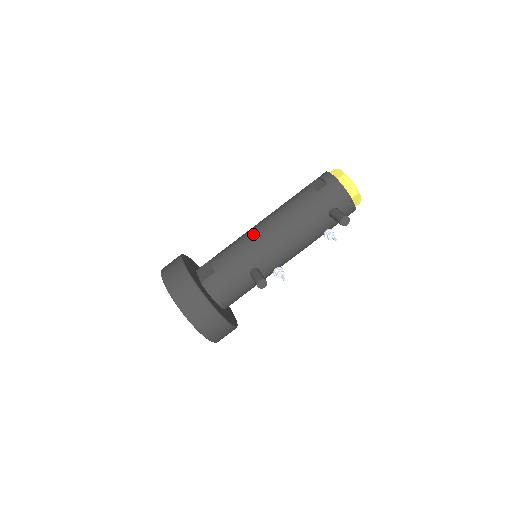
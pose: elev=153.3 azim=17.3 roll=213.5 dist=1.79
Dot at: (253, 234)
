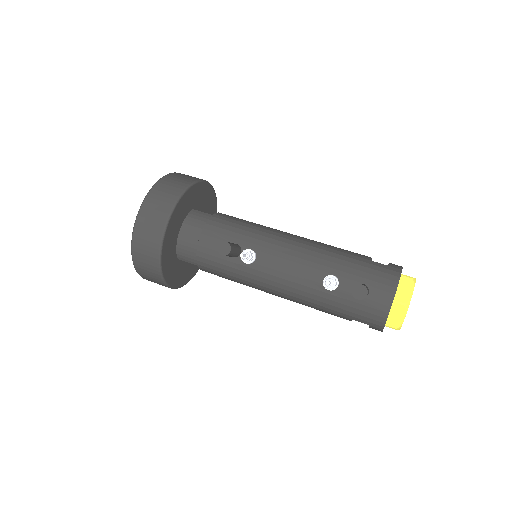
Dot at: (277, 230)
